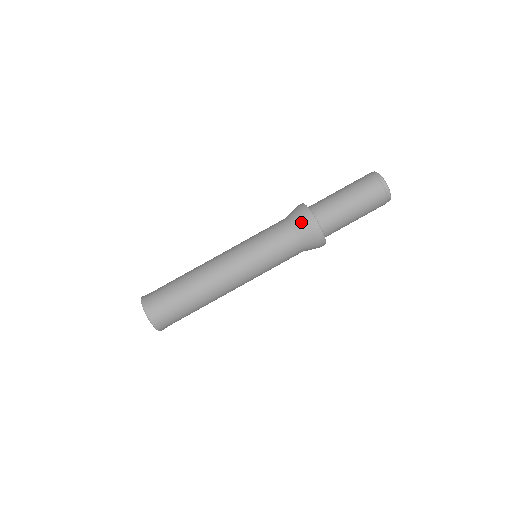
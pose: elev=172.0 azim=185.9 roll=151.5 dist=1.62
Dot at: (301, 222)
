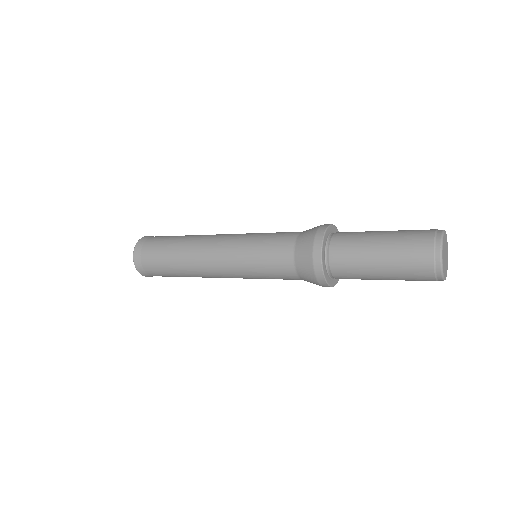
Dot at: (312, 229)
